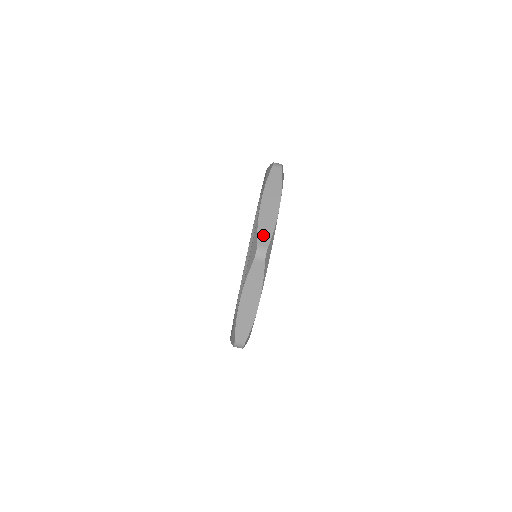
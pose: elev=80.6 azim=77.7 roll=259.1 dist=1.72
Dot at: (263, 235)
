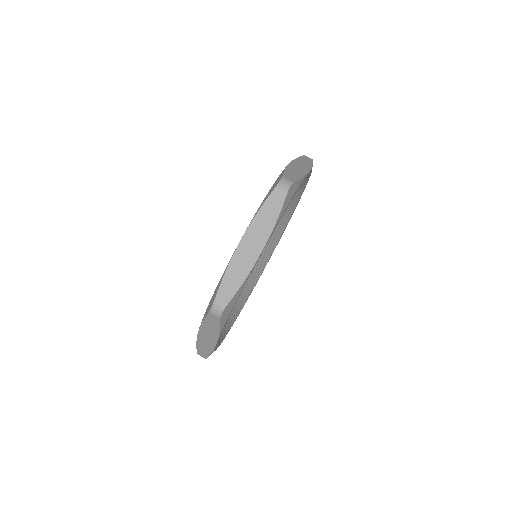
Dot at: (290, 175)
